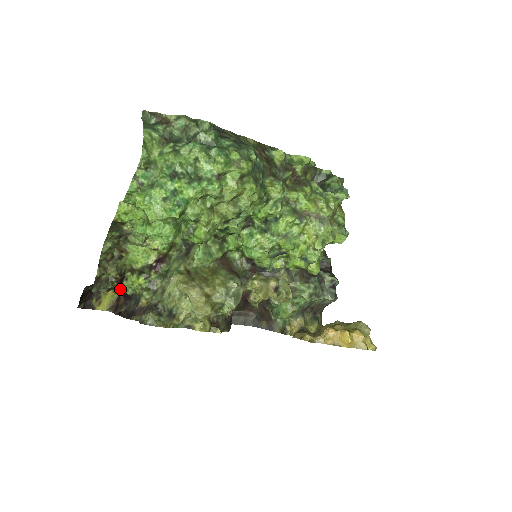
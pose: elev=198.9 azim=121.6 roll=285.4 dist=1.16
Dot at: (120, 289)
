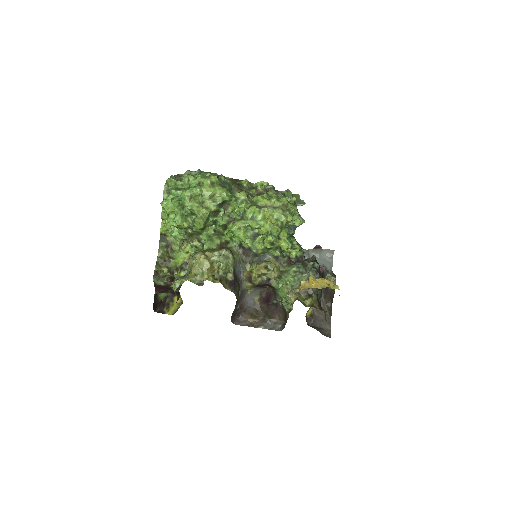
Dot at: (174, 288)
